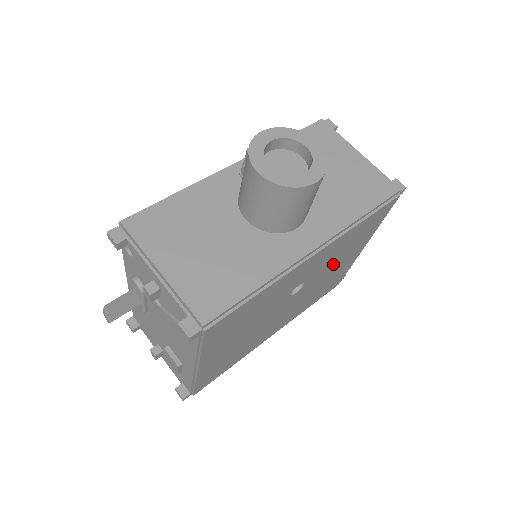
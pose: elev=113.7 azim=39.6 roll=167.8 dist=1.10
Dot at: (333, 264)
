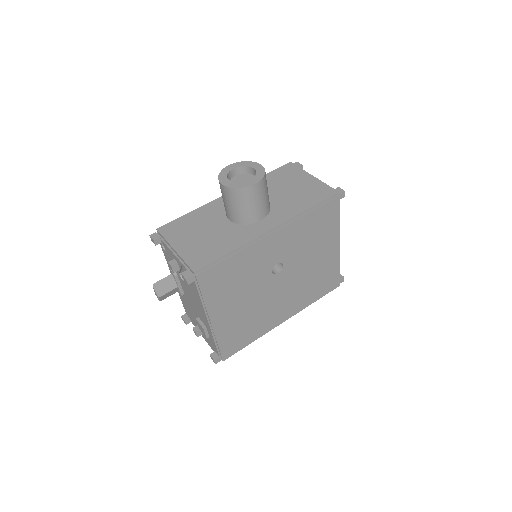
Dot at: (307, 253)
